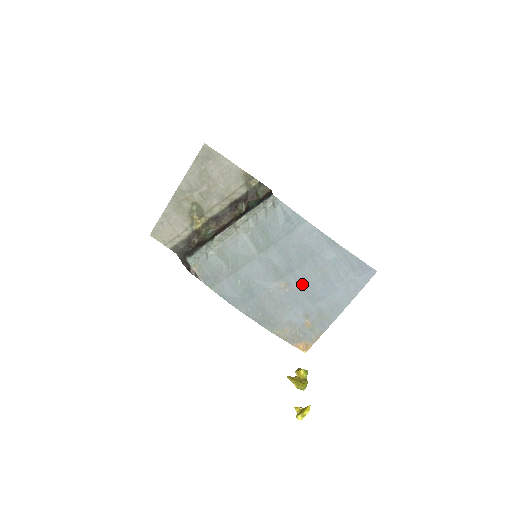
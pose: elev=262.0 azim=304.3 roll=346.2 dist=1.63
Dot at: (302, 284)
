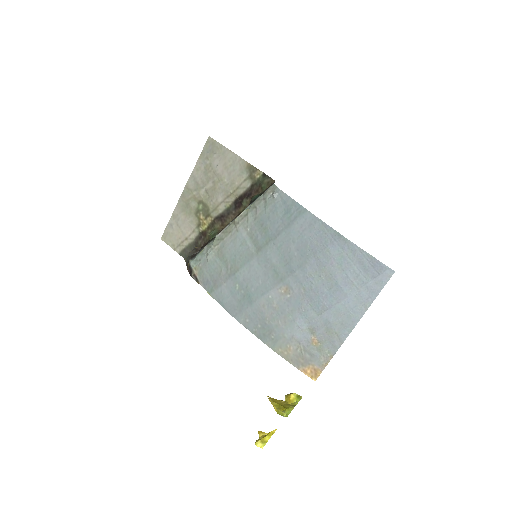
Dot at: (304, 289)
